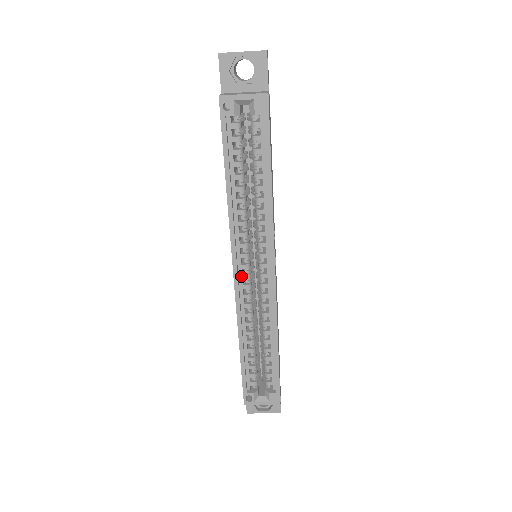
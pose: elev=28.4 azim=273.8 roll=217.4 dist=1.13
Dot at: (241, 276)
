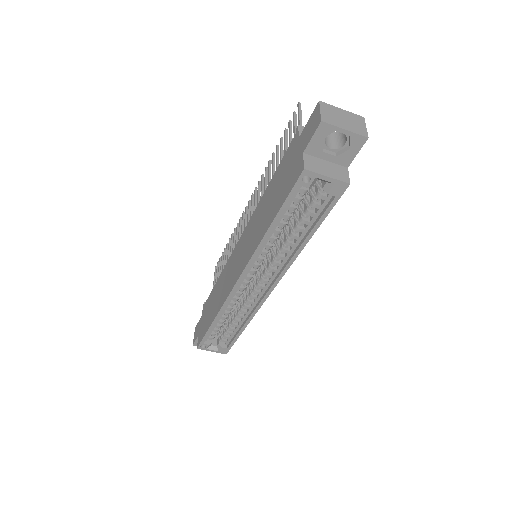
Dot at: (242, 282)
